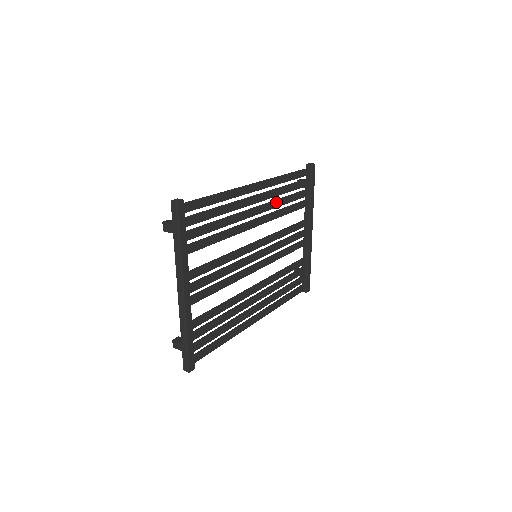
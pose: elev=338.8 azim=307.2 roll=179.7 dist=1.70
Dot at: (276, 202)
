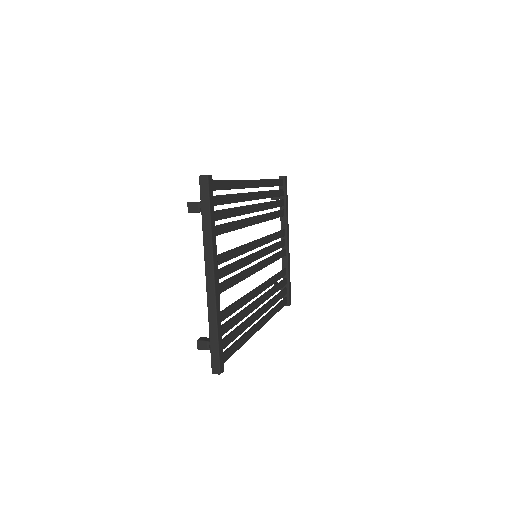
Dot at: (266, 204)
